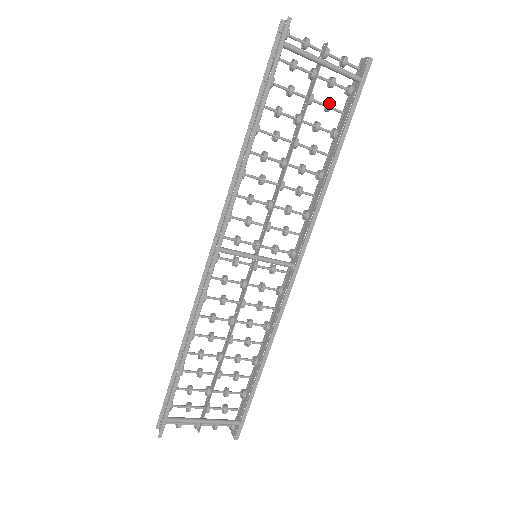
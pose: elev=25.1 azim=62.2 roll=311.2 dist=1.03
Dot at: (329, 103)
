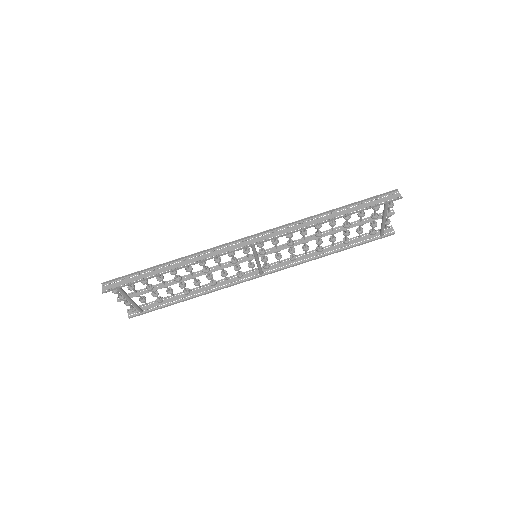
Dot at: (362, 230)
